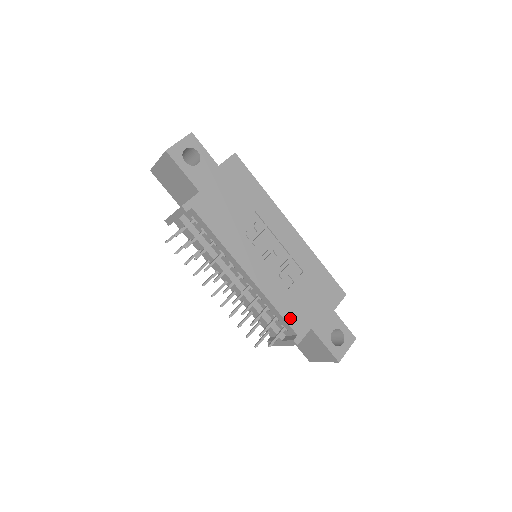
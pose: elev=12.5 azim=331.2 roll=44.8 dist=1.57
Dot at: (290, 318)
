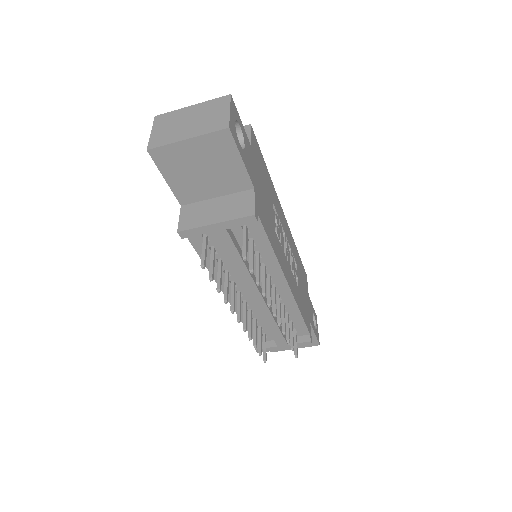
Dot at: (305, 319)
